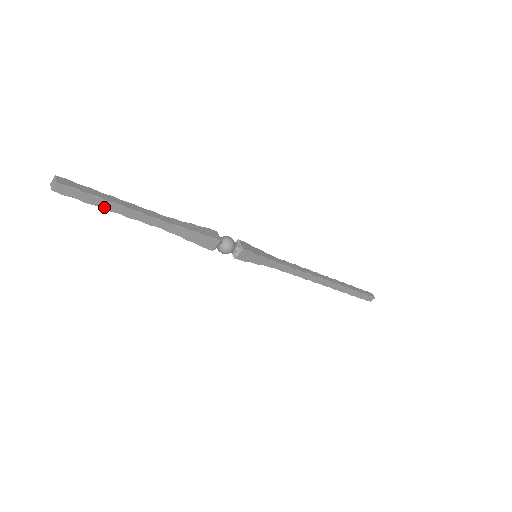
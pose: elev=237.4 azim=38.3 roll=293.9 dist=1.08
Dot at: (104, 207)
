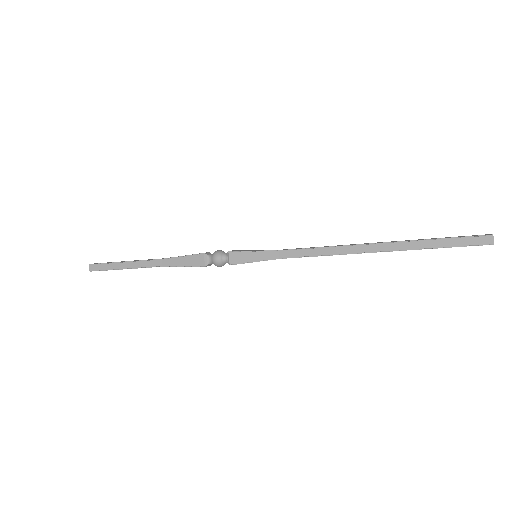
Dot at: (118, 268)
